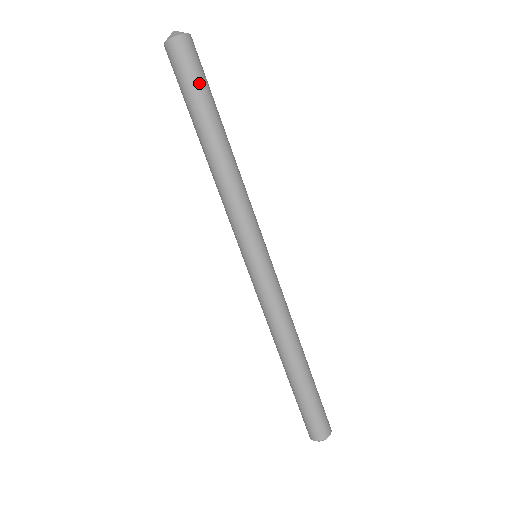
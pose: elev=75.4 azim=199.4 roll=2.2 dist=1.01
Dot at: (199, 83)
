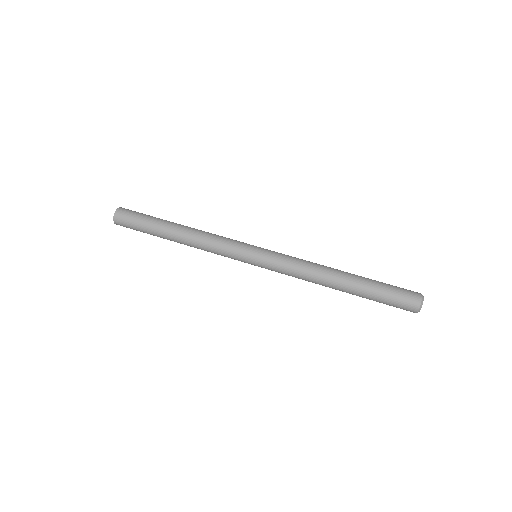
Dot at: (142, 219)
